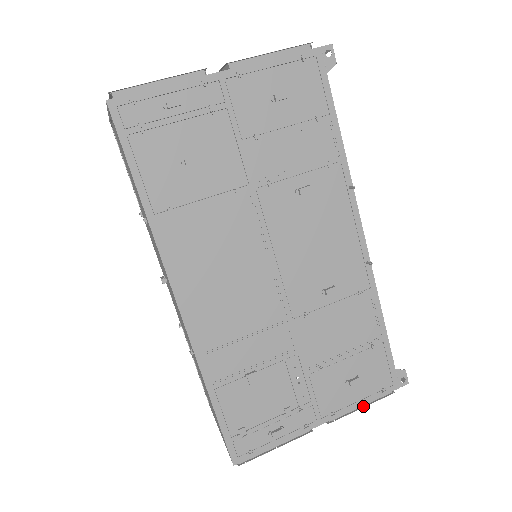
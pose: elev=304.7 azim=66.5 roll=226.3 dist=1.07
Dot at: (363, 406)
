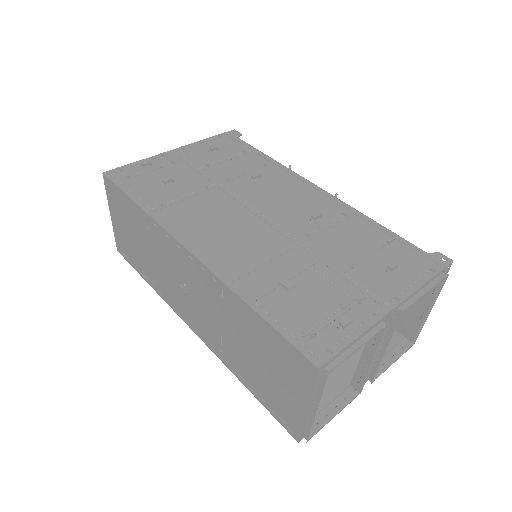
Dot at: (427, 292)
